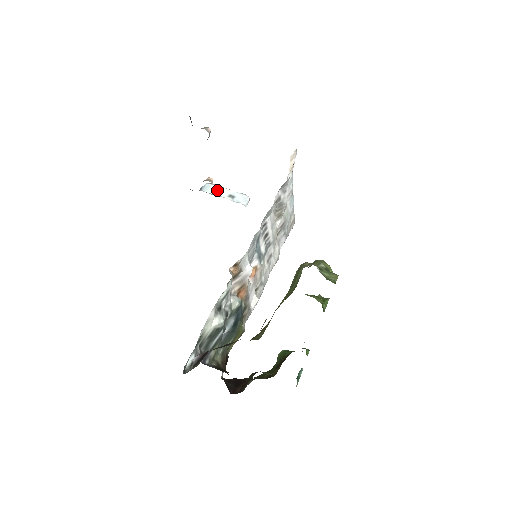
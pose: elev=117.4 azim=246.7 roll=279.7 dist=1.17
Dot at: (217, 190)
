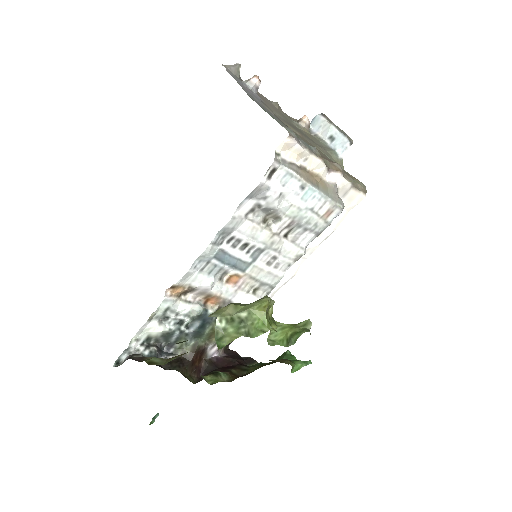
Dot at: (323, 126)
